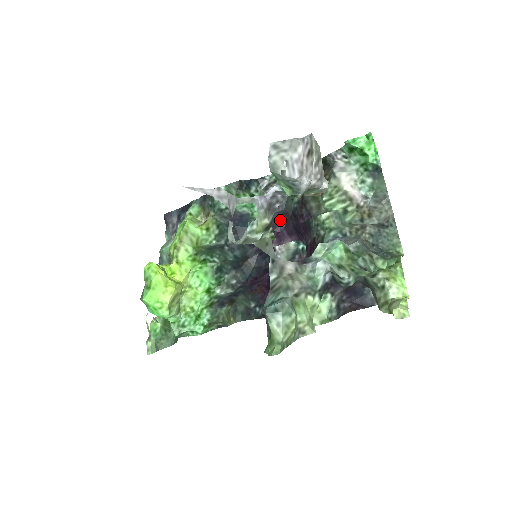
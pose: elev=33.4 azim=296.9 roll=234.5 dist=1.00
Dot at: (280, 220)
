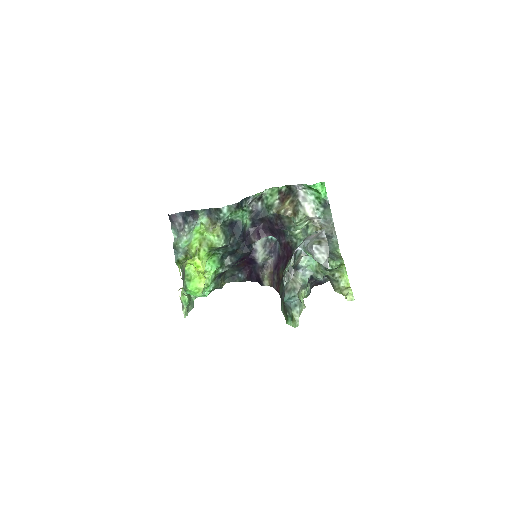
Dot at: (259, 223)
